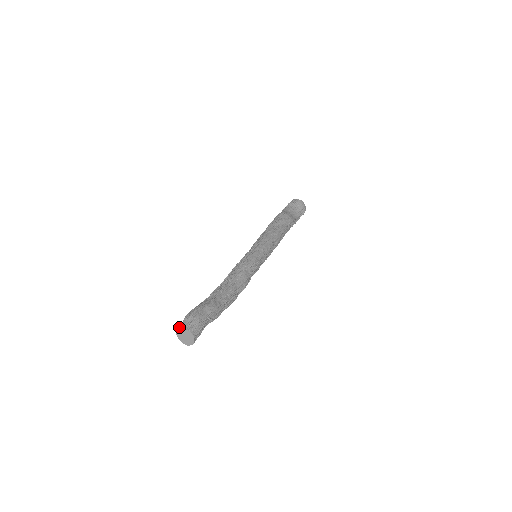
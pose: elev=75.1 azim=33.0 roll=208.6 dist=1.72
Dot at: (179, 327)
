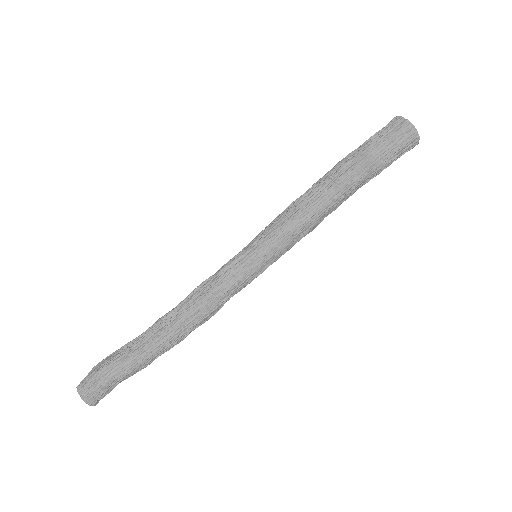
Dot at: (79, 384)
